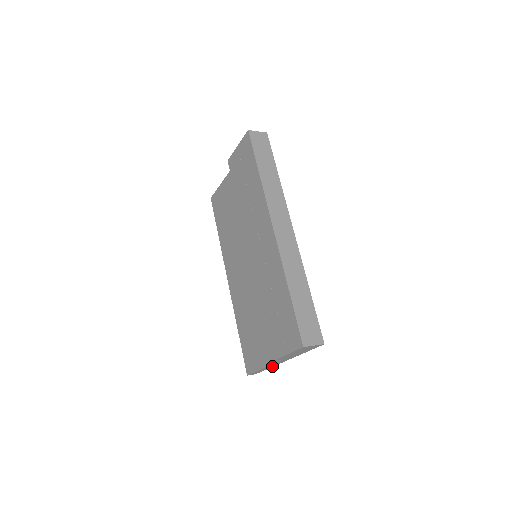
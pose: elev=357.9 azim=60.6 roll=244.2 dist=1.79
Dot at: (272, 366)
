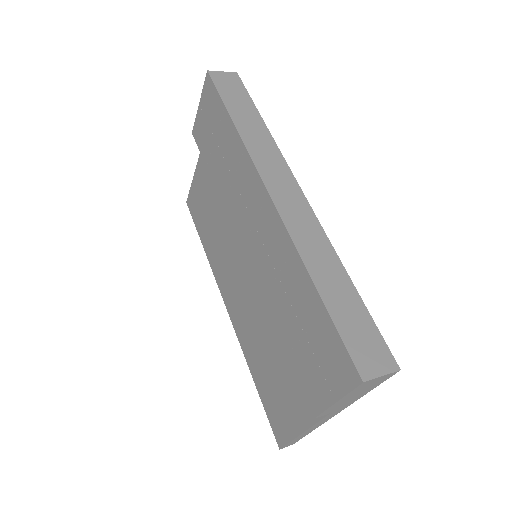
Dot at: (315, 427)
